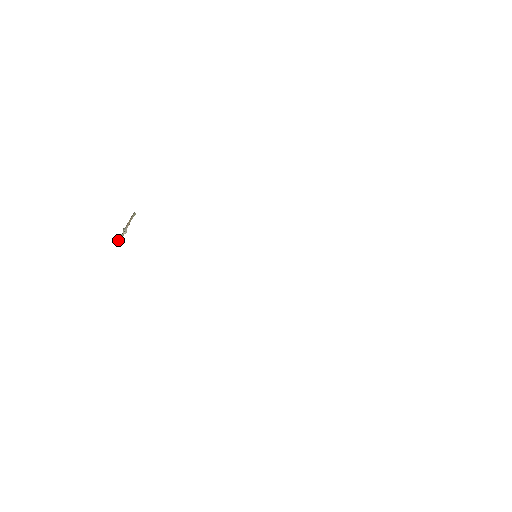
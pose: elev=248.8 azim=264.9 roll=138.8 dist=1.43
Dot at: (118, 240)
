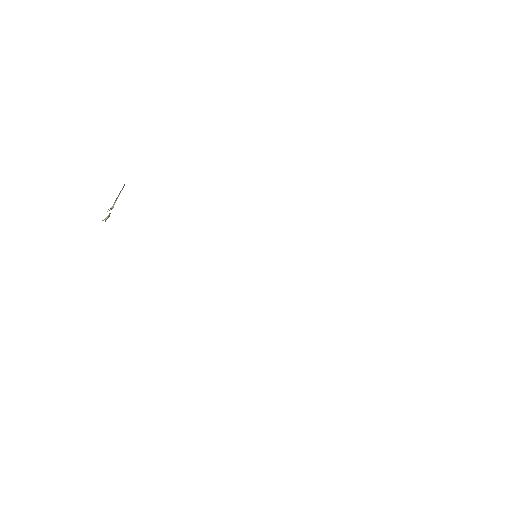
Dot at: (102, 220)
